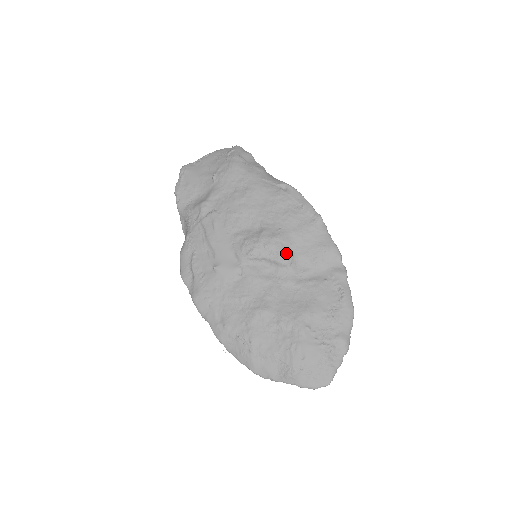
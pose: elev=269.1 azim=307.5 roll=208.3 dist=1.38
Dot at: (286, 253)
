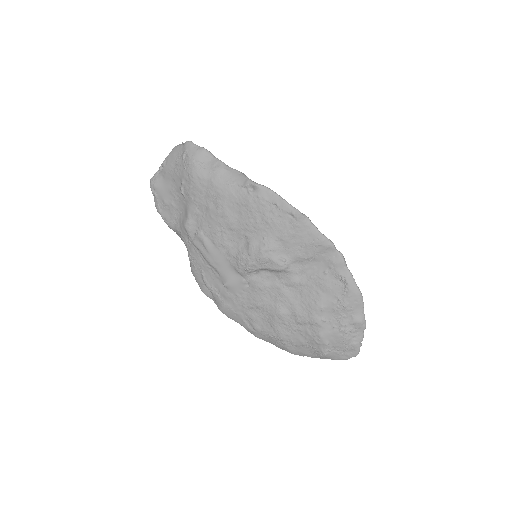
Dot at: (279, 261)
